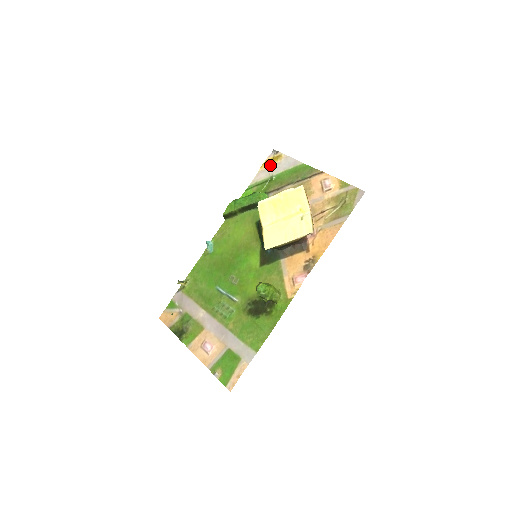
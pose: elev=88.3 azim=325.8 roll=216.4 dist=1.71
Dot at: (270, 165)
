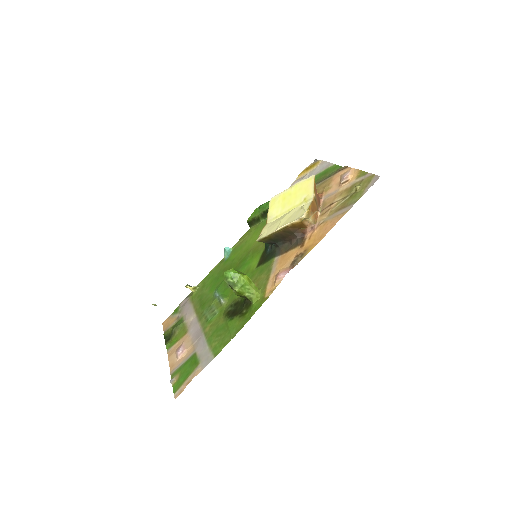
Dot at: (306, 173)
